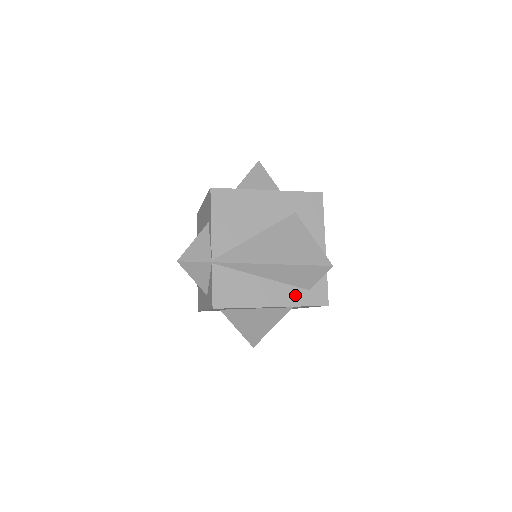
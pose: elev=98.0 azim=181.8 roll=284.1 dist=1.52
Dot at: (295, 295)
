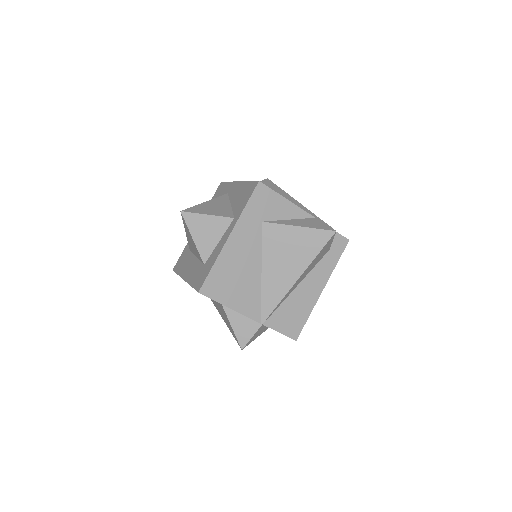
Dot at: (325, 265)
